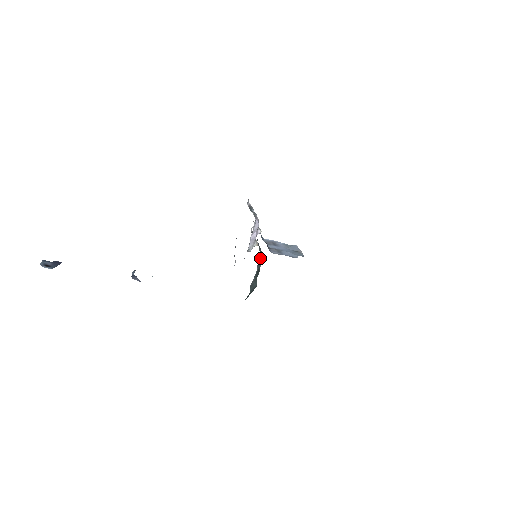
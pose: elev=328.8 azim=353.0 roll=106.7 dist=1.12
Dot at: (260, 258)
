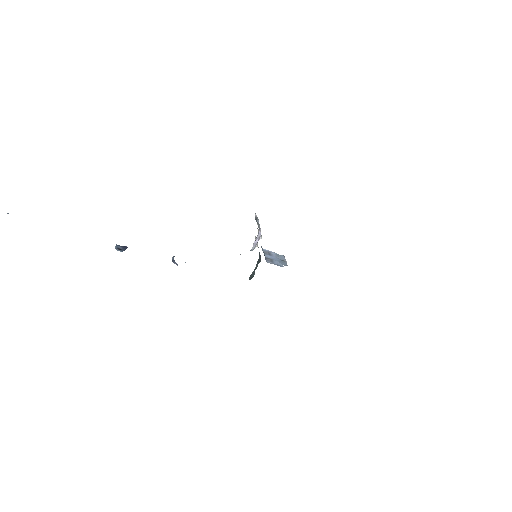
Dot at: (259, 260)
